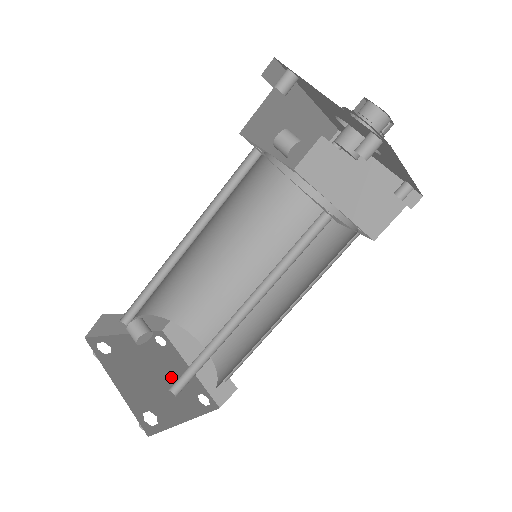
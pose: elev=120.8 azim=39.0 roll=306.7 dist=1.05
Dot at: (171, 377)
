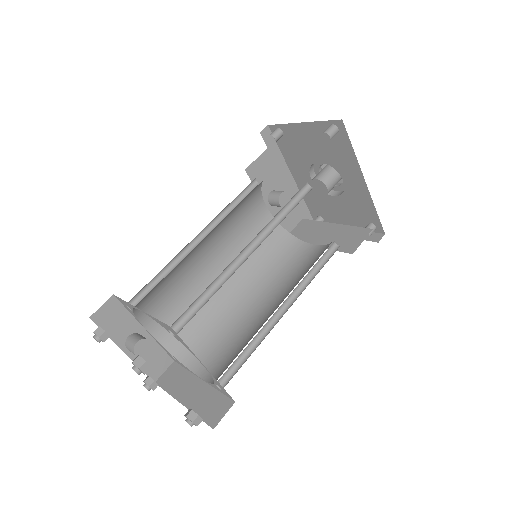
Dot at: occluded
